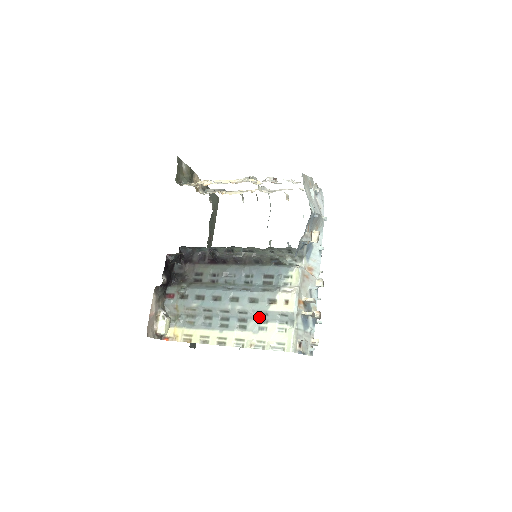
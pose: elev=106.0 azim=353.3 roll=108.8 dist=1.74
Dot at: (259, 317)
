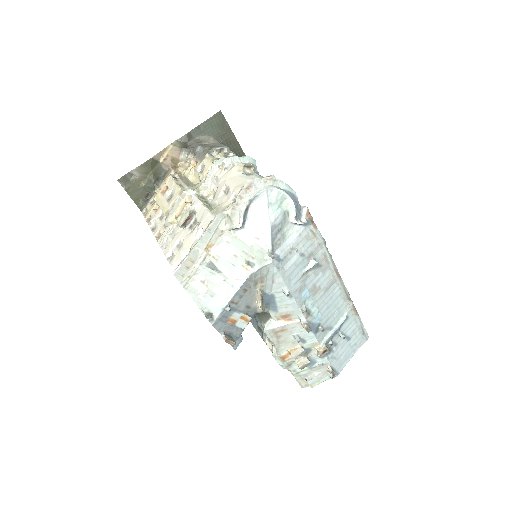
Dot at: occluded
